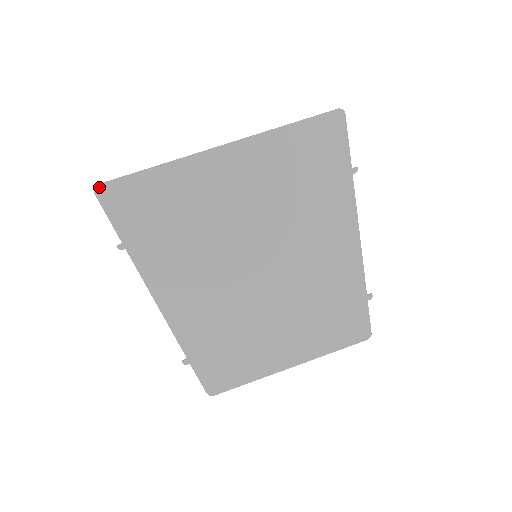
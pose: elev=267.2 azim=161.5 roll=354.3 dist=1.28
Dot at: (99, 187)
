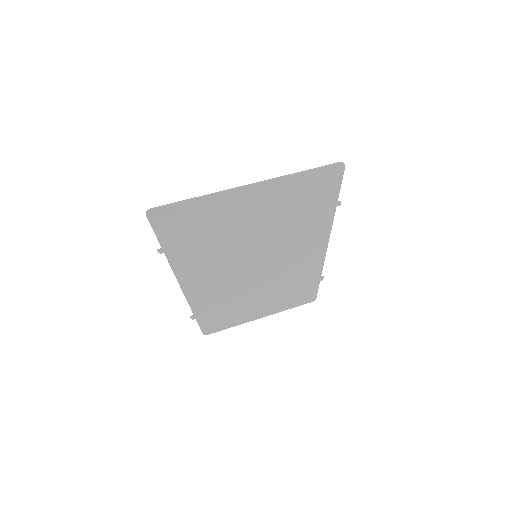
Dot at: (151, 212)
